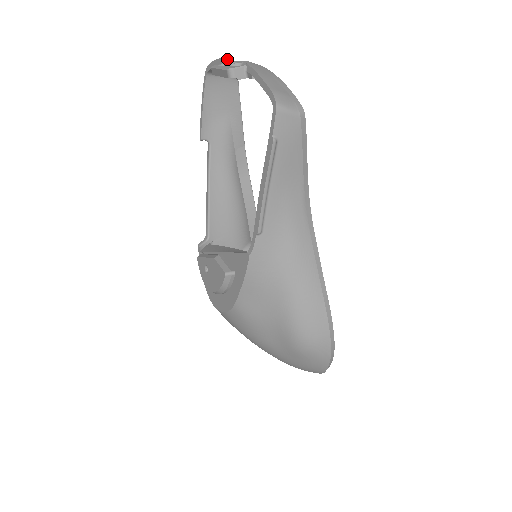
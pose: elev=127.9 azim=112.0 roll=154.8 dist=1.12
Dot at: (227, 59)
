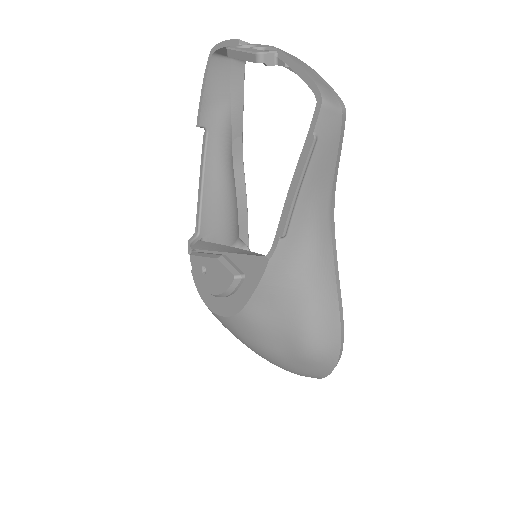
Dot at: (243, 41)
